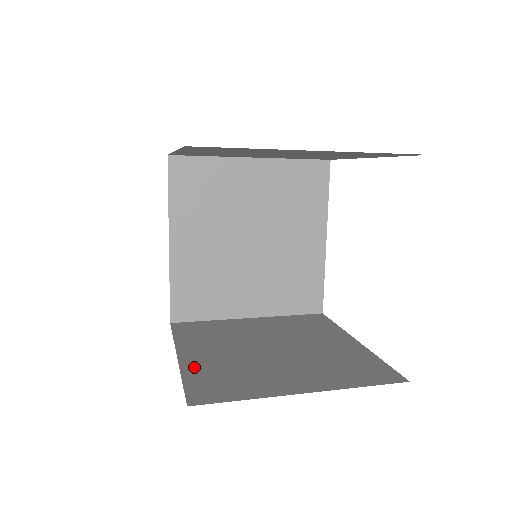
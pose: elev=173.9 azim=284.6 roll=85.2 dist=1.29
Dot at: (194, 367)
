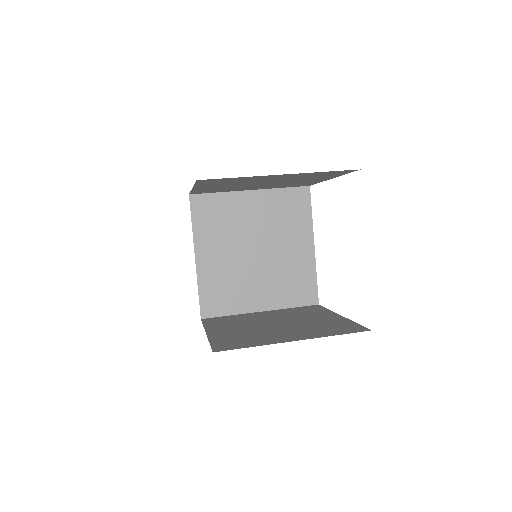
Dot at: (218, 337)
